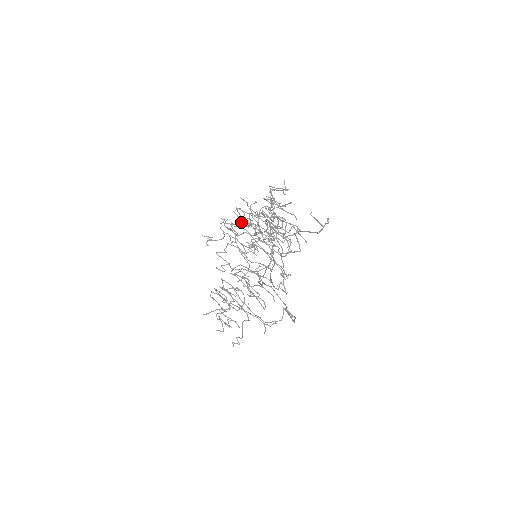
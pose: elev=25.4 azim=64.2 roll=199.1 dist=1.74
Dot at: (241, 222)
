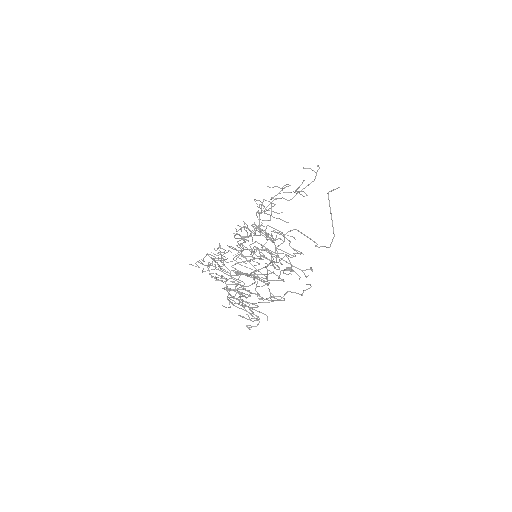
Dot at: occluded
